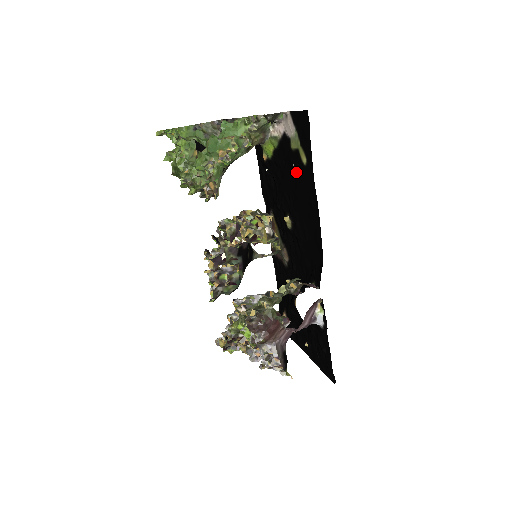
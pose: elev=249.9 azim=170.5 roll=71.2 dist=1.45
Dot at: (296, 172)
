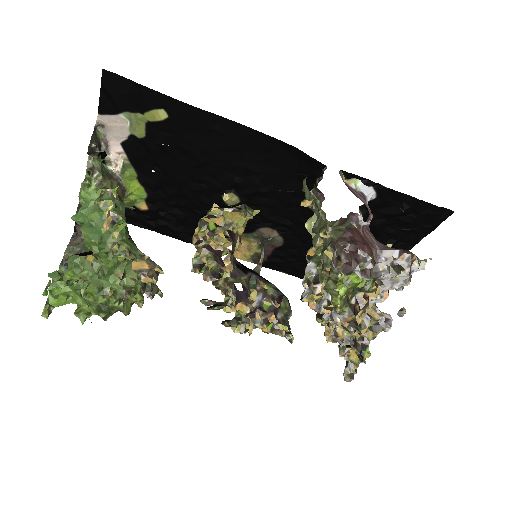
Dot at: (173, 144)
